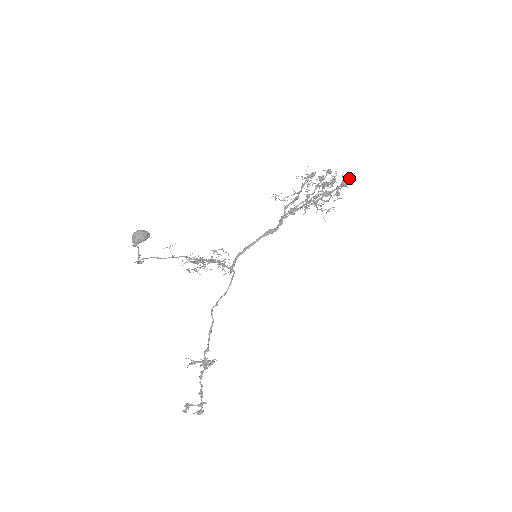
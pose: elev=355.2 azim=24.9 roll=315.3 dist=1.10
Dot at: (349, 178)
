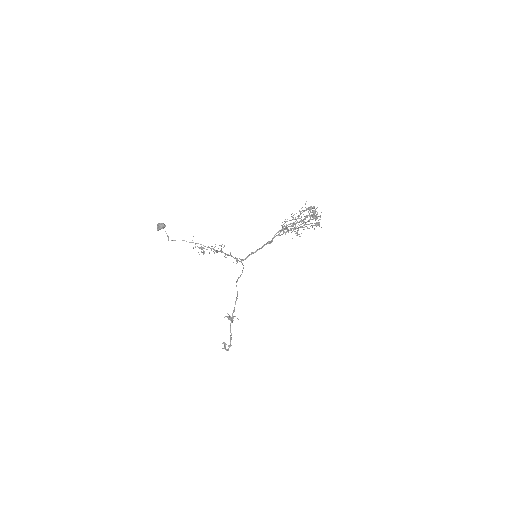
Dot at: (316, 214)
